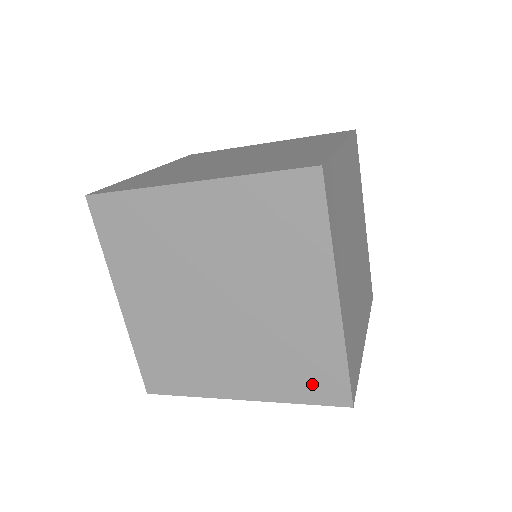
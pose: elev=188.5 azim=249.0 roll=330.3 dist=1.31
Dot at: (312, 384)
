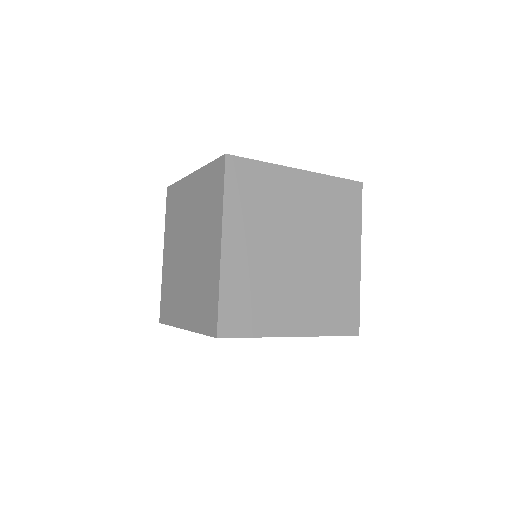
Dot at: (340, 319)
